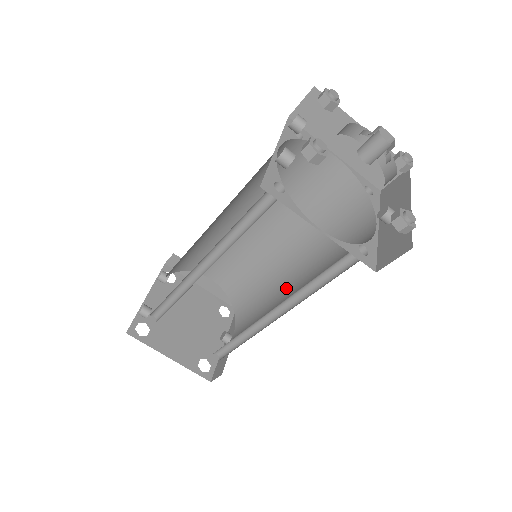
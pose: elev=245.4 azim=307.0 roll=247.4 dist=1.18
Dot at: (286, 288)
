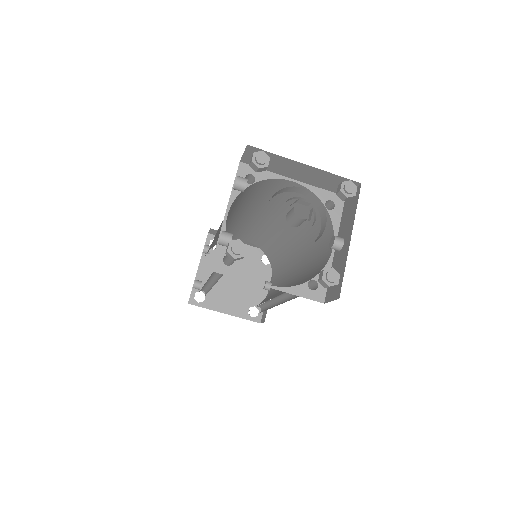
Dot at: (293, 265)
